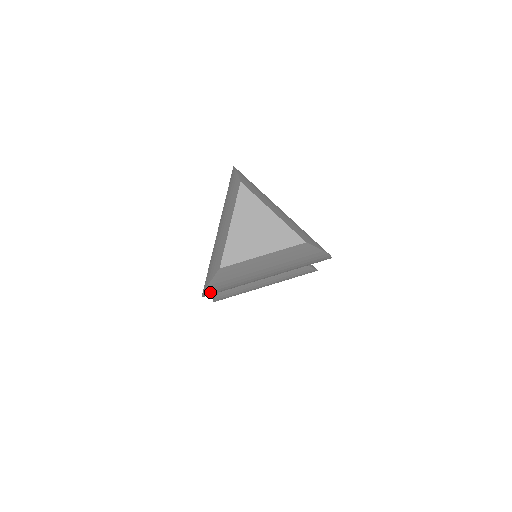
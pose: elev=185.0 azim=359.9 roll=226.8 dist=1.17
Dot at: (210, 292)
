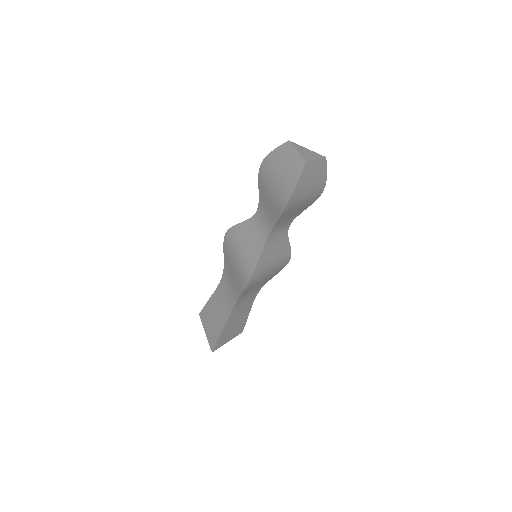
Dot at: (294, 193)
